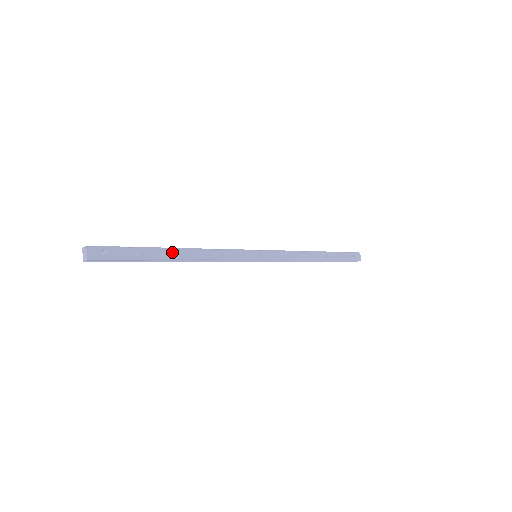
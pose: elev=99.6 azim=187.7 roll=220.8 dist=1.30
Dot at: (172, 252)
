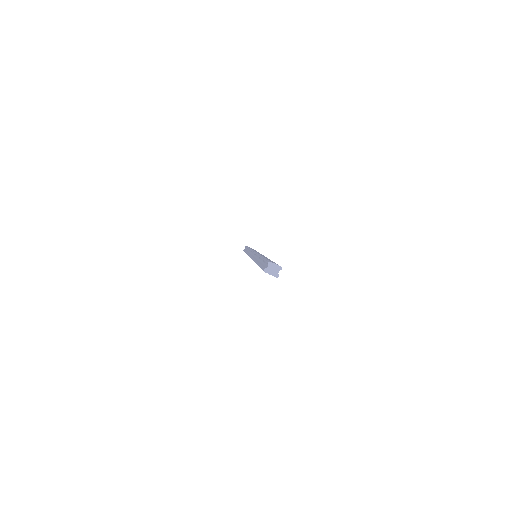
Dot at: occluded
